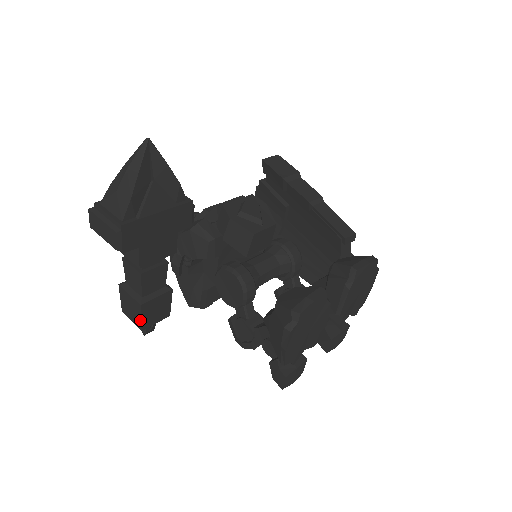
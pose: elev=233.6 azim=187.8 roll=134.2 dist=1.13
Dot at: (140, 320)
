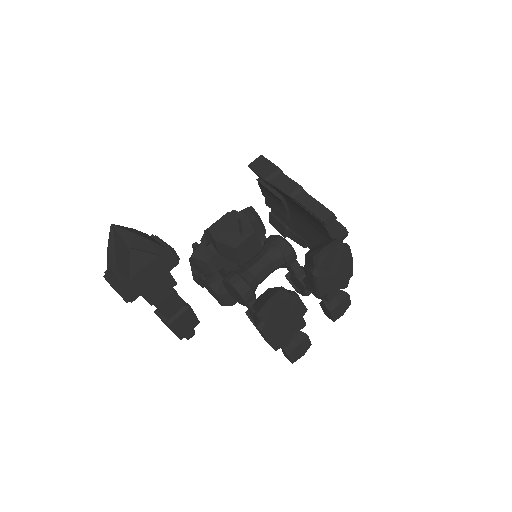
Dot at: (175, 334)
